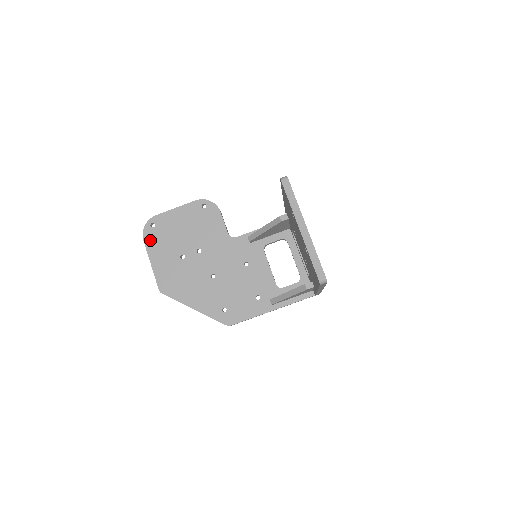
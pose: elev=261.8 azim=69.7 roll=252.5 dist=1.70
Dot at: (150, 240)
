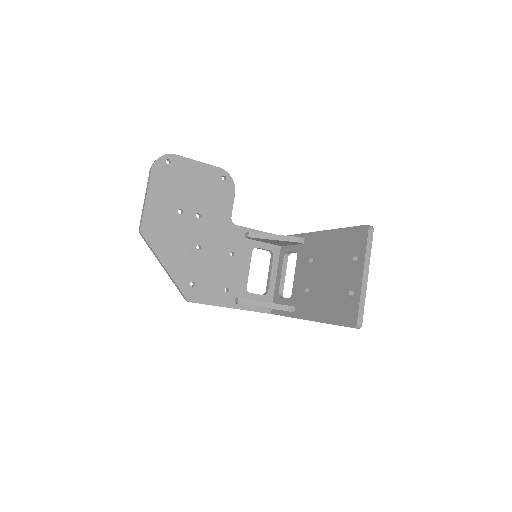
Dot at: (158, 174)
